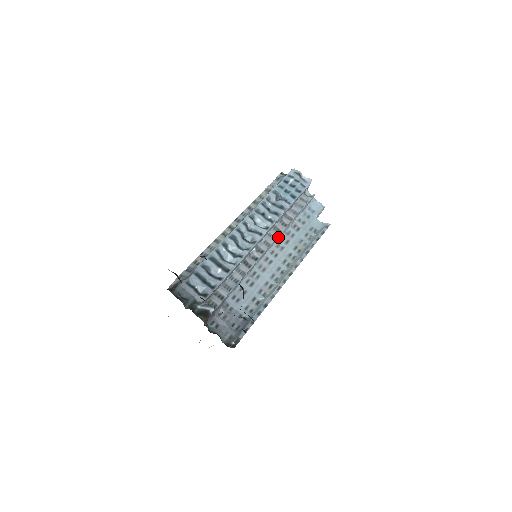
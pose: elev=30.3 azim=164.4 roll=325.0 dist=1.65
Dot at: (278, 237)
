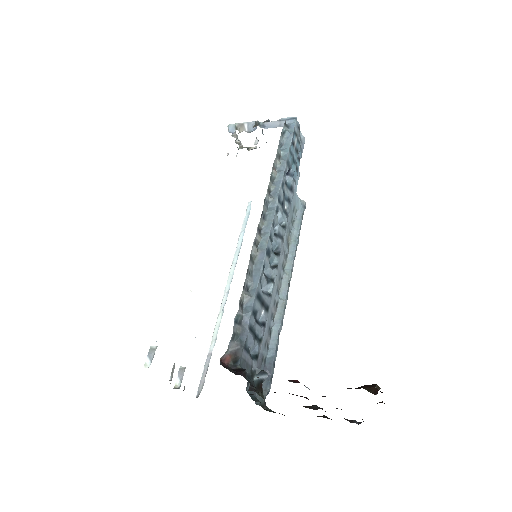
Dot at: occluded
